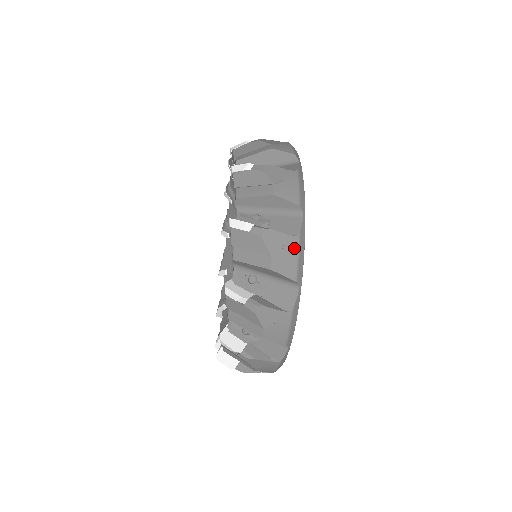
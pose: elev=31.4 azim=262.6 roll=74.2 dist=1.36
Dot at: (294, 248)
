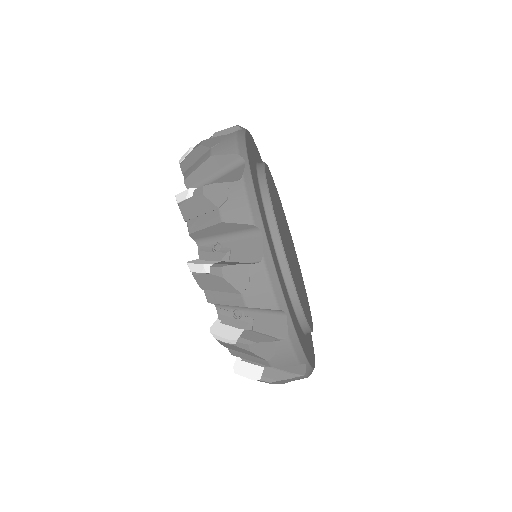
Dot at: occluded
